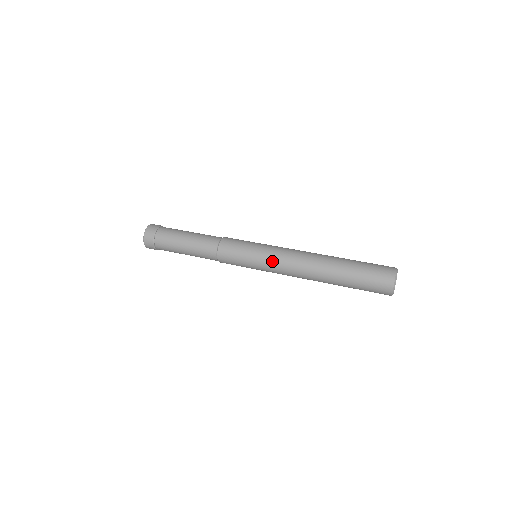
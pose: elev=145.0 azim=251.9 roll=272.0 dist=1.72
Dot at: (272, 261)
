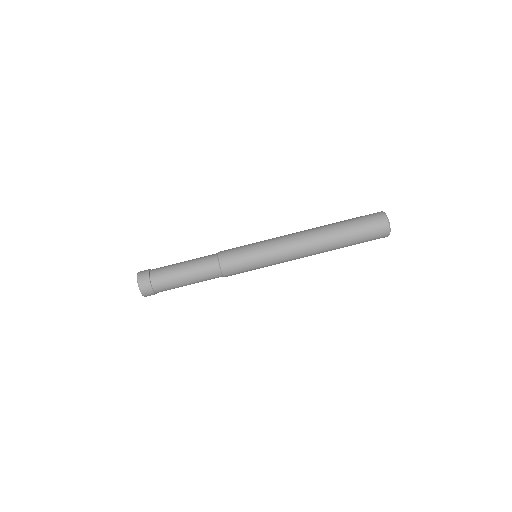
Dot at: (277, 257)
